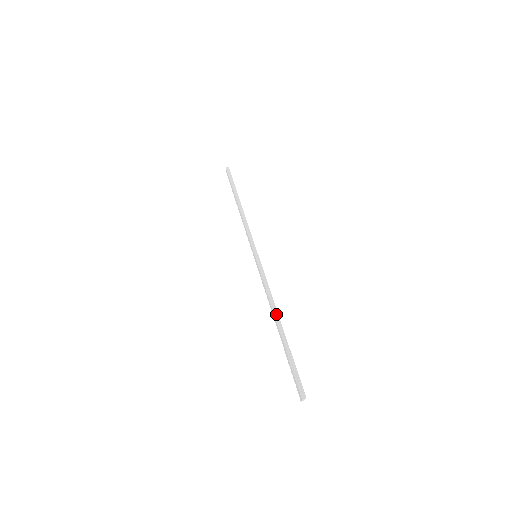
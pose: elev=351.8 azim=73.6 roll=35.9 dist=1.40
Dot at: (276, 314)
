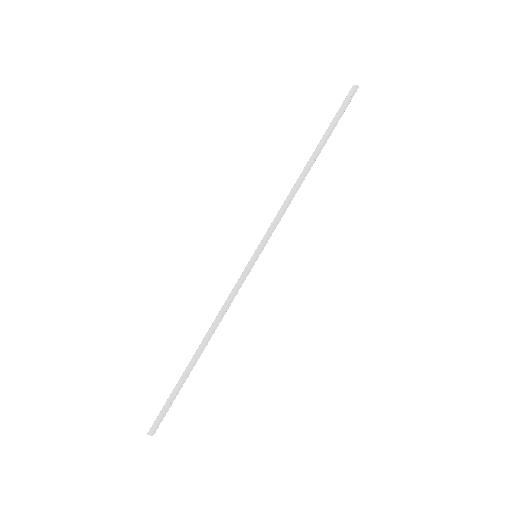
Dot at: (204, 341)
